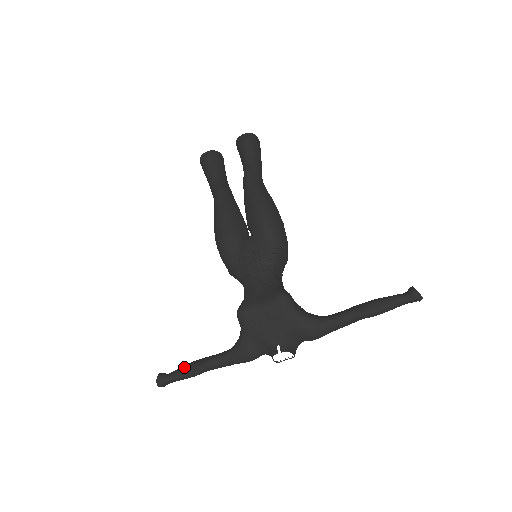
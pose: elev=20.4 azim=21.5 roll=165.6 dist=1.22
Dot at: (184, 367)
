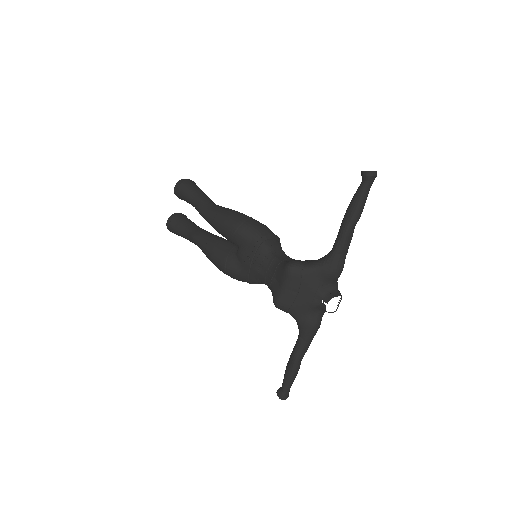
Dot at: (285, 373)
